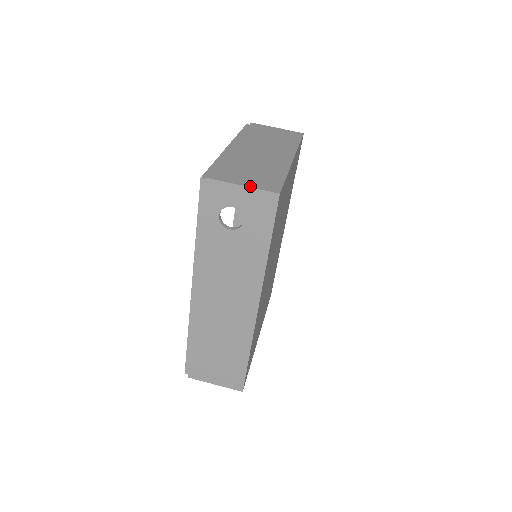
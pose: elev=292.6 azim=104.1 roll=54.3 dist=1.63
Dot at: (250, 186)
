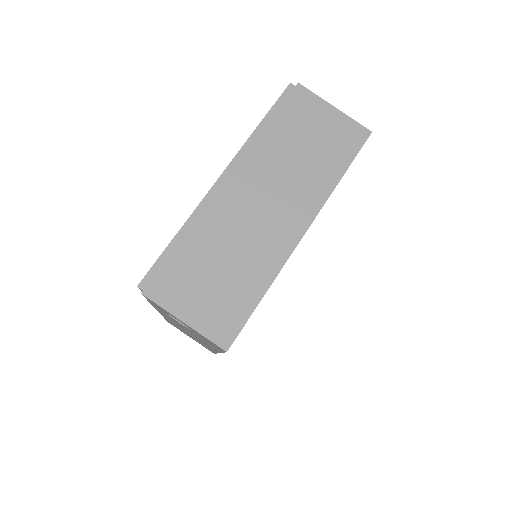
Dot at: (194, 326)
